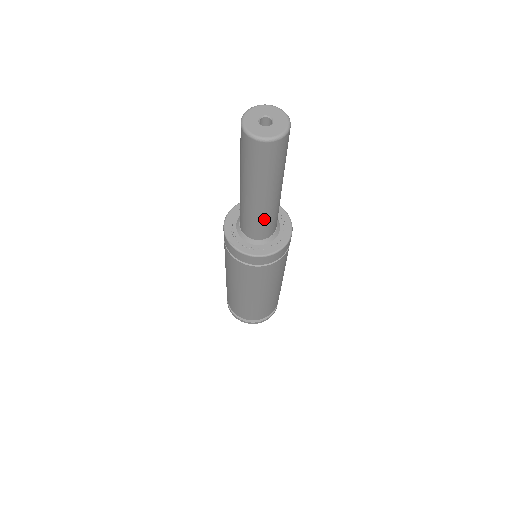
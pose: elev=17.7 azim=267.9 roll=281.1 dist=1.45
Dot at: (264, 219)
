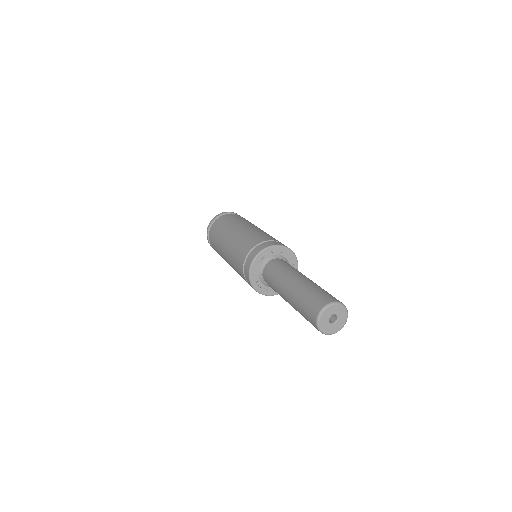
Dot at: occluded
